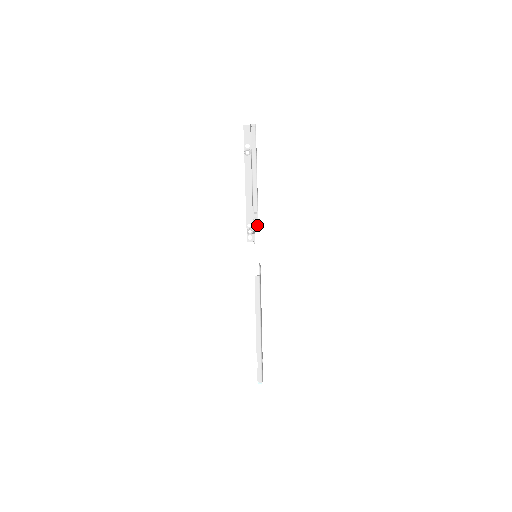
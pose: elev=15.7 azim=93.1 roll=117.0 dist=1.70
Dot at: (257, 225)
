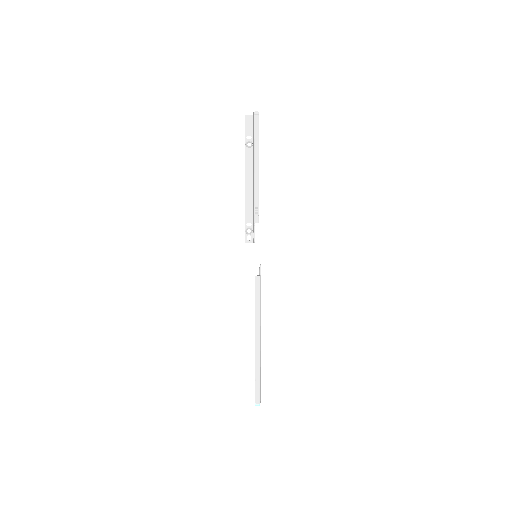
Dot at: (258, 222)
